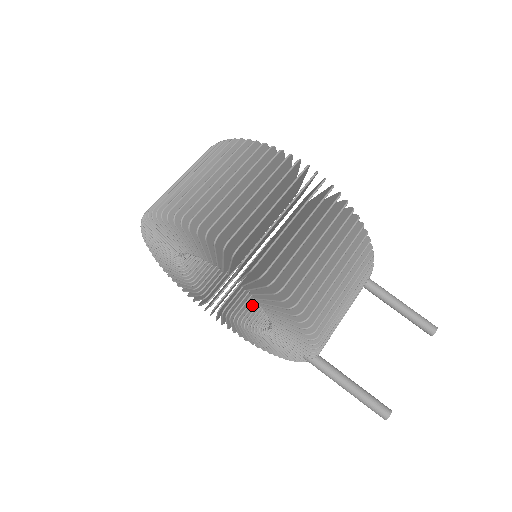
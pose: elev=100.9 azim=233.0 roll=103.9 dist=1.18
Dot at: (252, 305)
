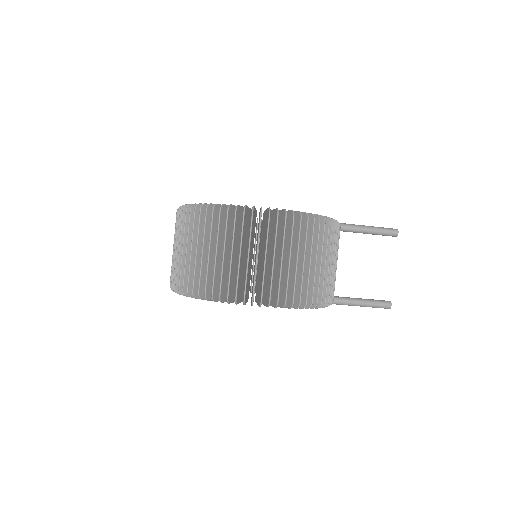
Dot at: occluded
